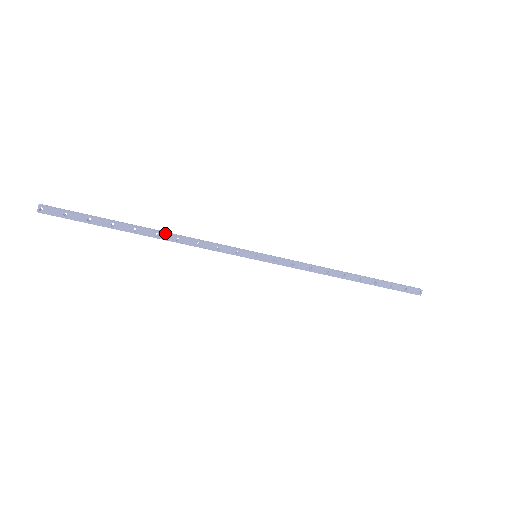
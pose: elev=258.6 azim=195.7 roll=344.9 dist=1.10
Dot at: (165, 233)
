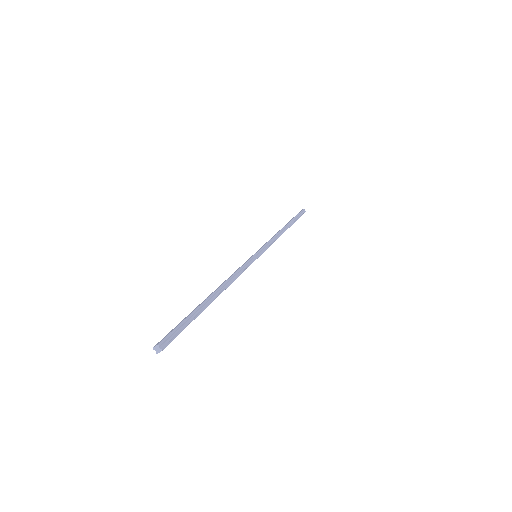
Dot at: occluded
